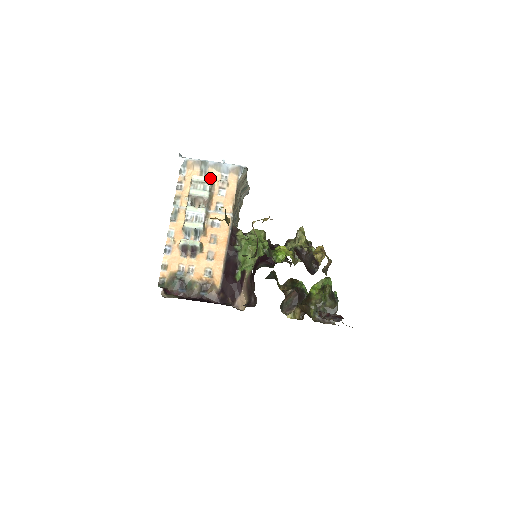
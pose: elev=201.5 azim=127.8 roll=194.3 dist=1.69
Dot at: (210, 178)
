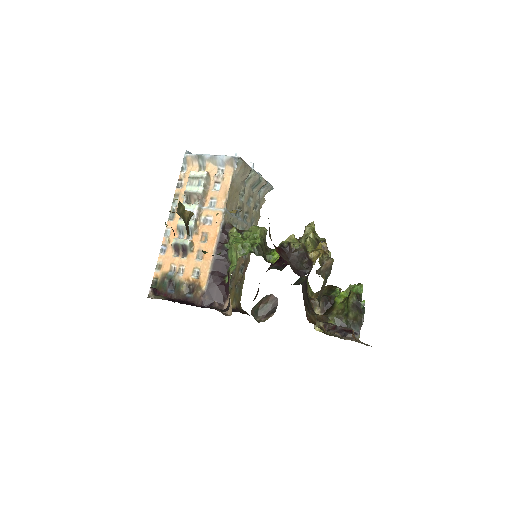
Dot at: (205, 173)
